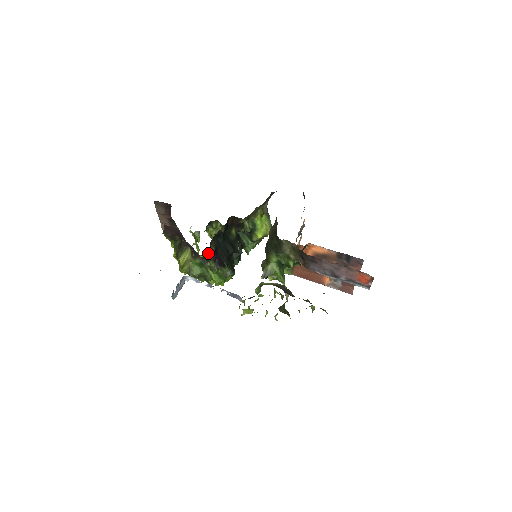
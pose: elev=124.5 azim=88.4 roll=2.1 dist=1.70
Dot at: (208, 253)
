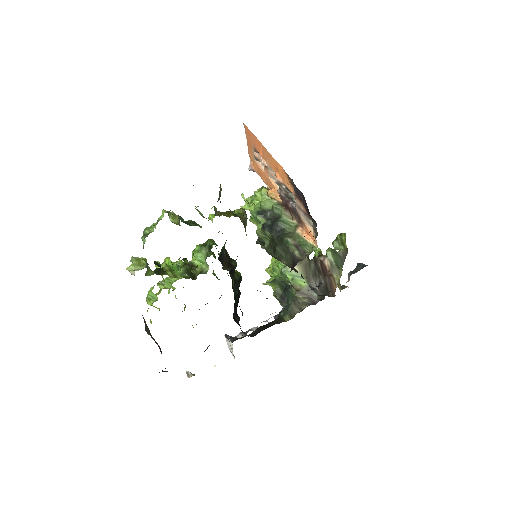
Dot at: occluded
